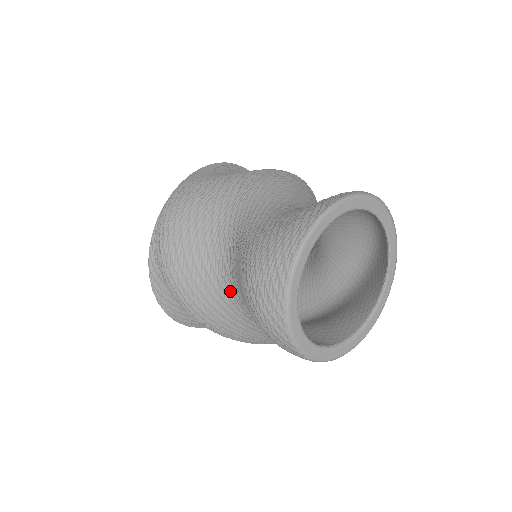
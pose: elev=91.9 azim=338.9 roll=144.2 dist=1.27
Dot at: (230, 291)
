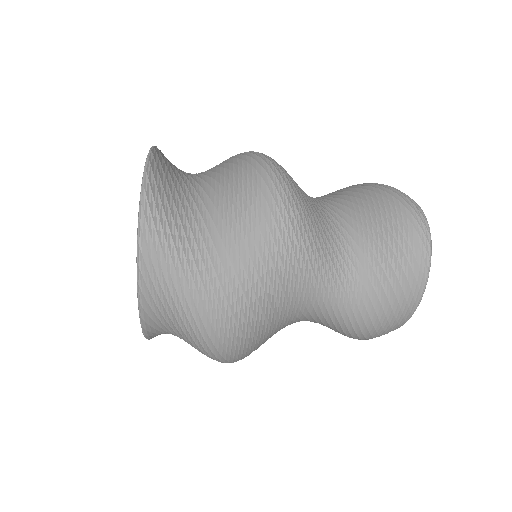
Dot at: occluded
